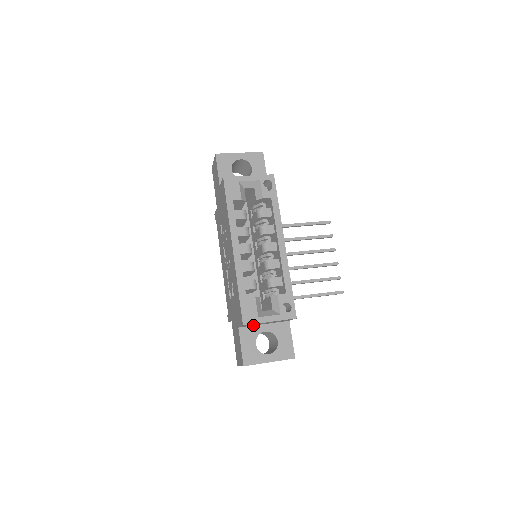
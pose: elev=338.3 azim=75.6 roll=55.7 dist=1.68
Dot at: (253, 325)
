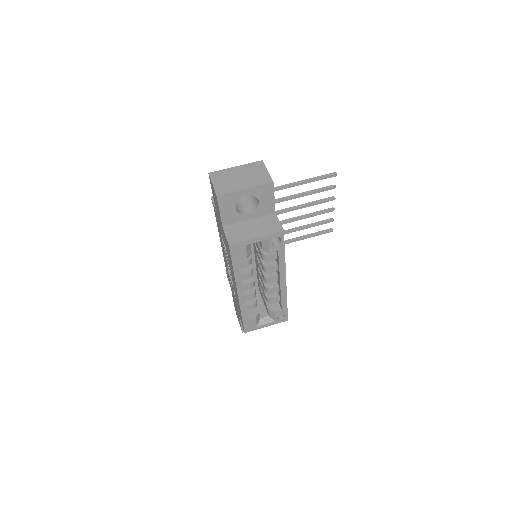
Dot at: occluded
